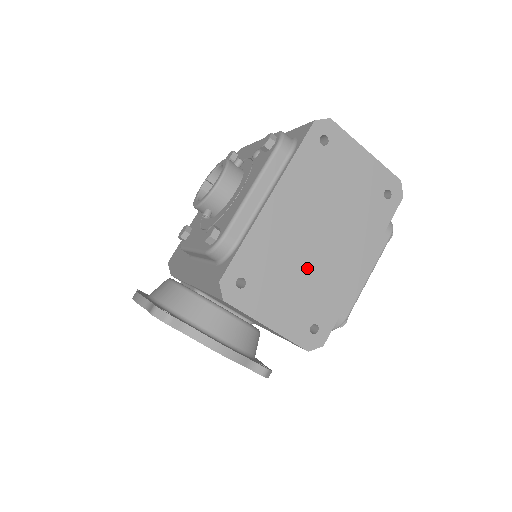
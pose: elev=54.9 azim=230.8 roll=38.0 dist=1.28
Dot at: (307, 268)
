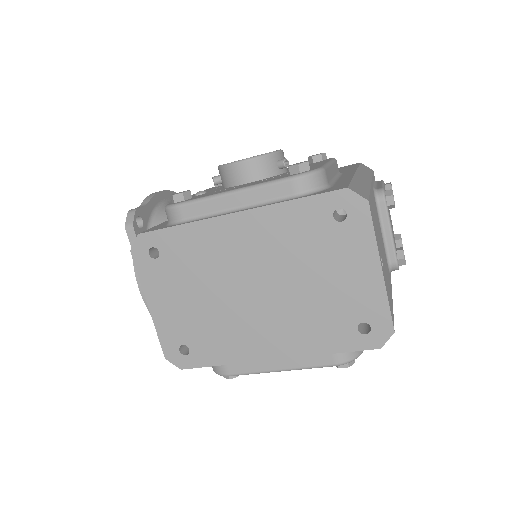
Dot at: (220, 301)
